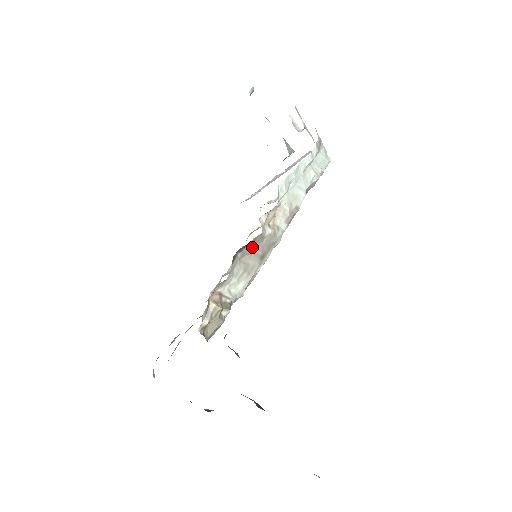
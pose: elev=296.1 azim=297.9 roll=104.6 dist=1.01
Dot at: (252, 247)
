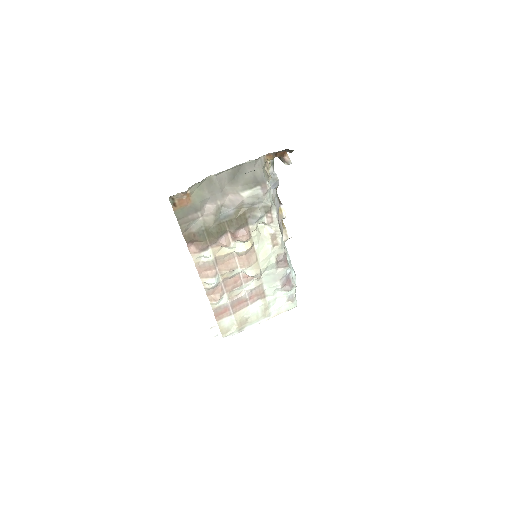
Dot at: (278, 213)
